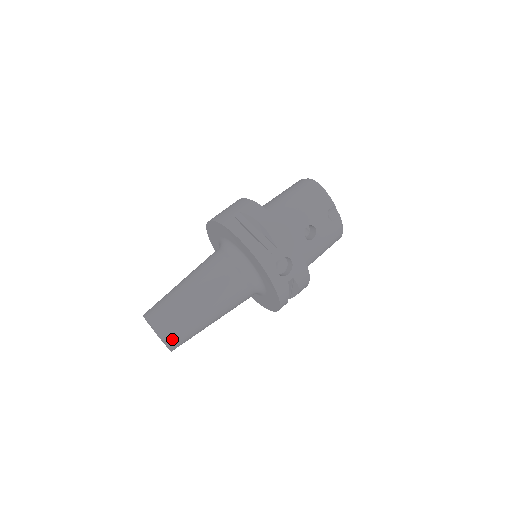
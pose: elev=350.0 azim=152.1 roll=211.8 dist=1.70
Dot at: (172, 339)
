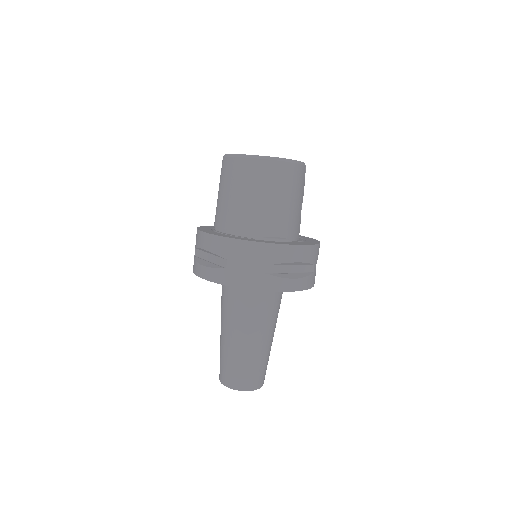
Dot at: occluded
